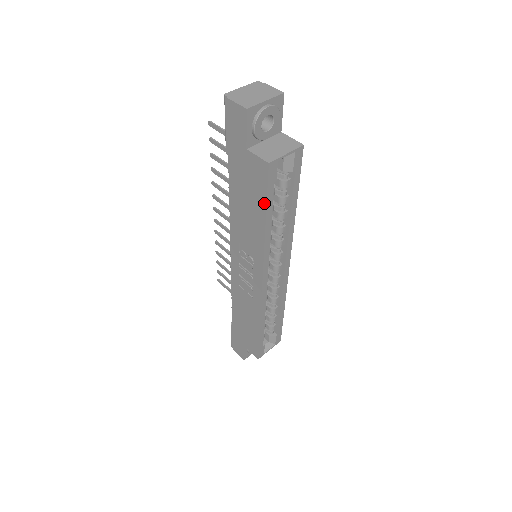
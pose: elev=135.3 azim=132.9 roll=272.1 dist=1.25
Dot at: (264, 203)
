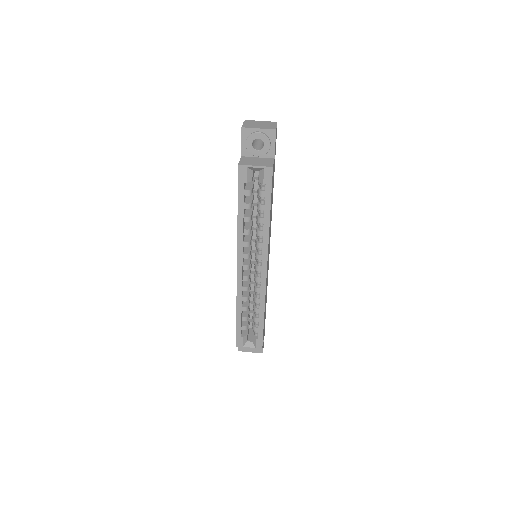
Dot at: (238, 196)
